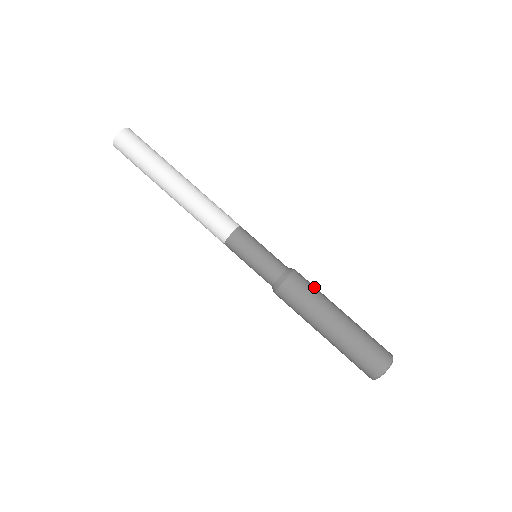
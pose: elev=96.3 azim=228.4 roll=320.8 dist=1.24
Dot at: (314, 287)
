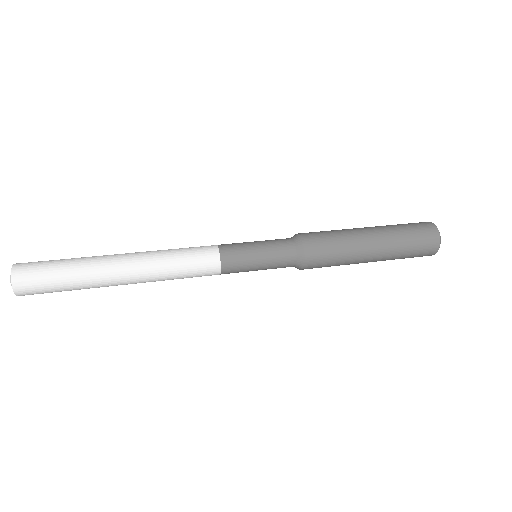
Dot at: occluded
